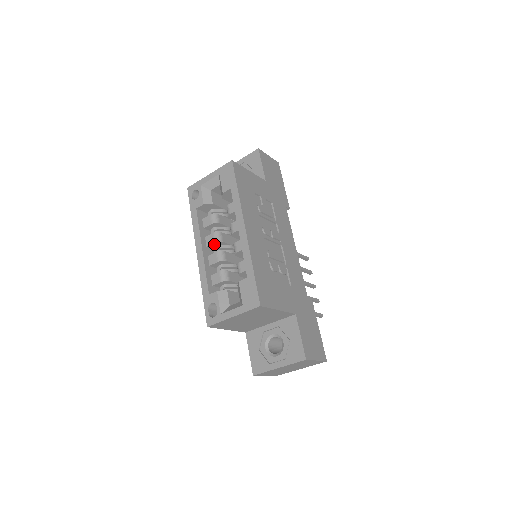
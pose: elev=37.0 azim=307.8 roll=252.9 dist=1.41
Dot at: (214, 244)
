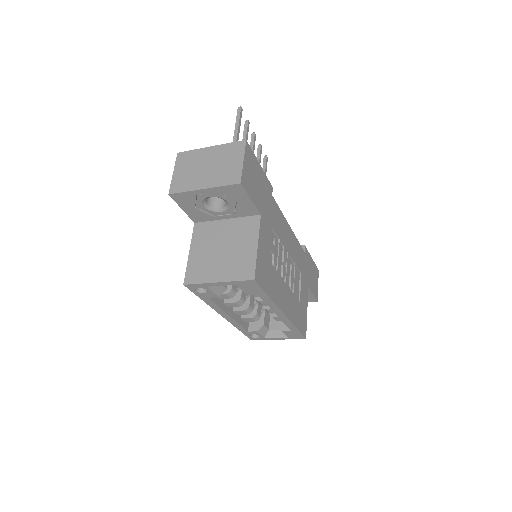
Dot at: (236, 304)
